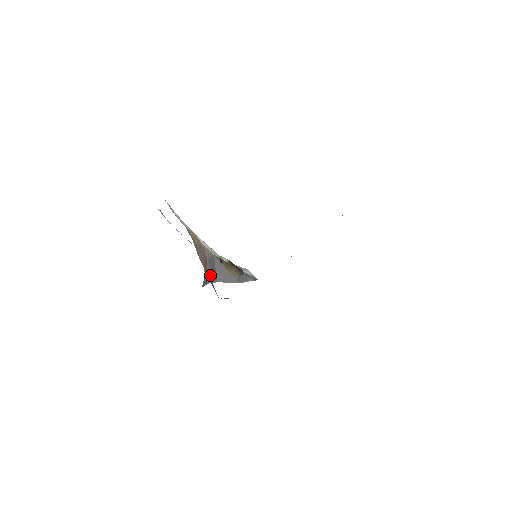
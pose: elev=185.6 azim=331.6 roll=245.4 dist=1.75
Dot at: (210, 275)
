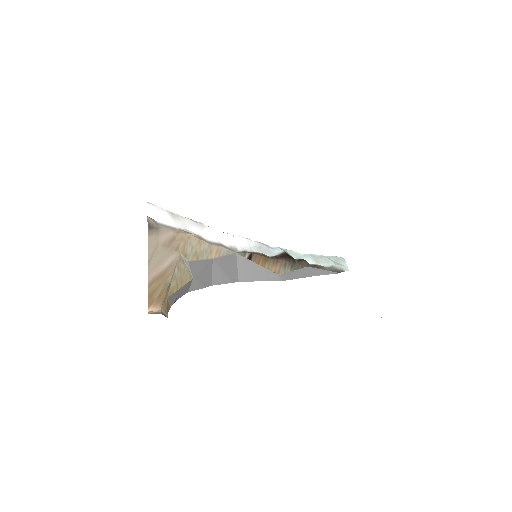
Dot at: (220, 276)
